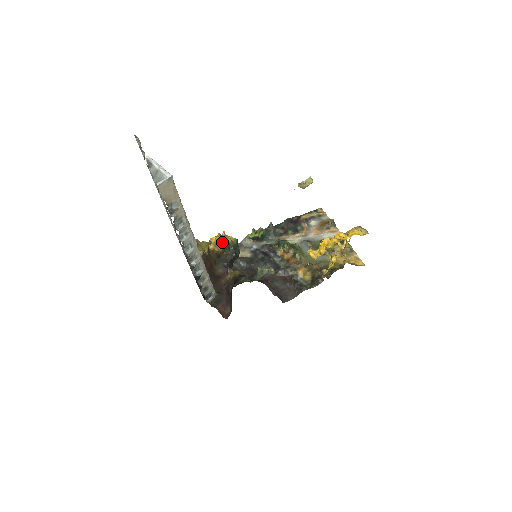
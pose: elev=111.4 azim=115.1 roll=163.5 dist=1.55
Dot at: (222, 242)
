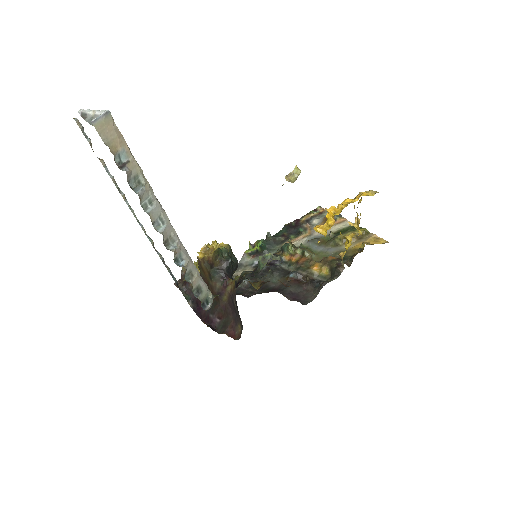
Dot at: (212, 248)
